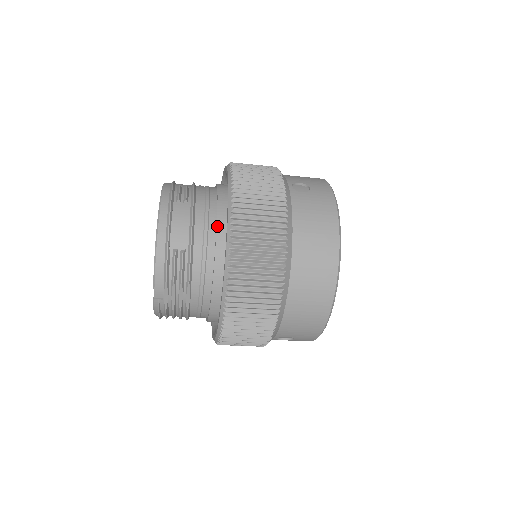
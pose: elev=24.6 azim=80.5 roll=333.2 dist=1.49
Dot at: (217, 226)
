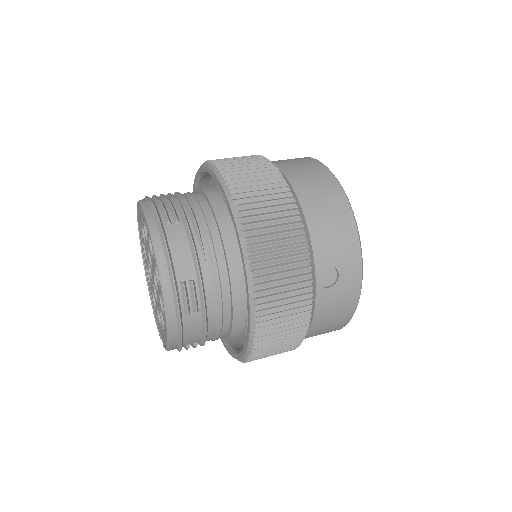
Dot at: (232, 328)
